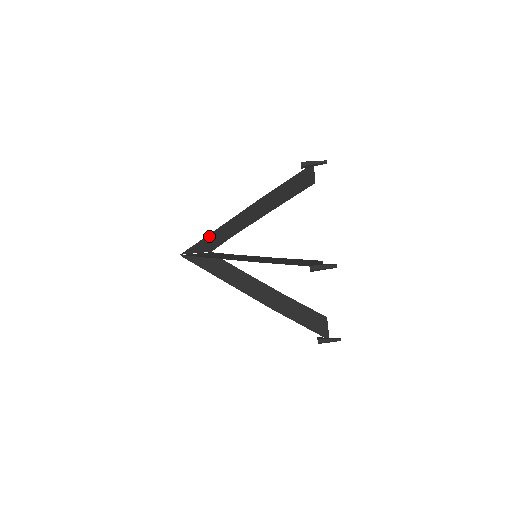
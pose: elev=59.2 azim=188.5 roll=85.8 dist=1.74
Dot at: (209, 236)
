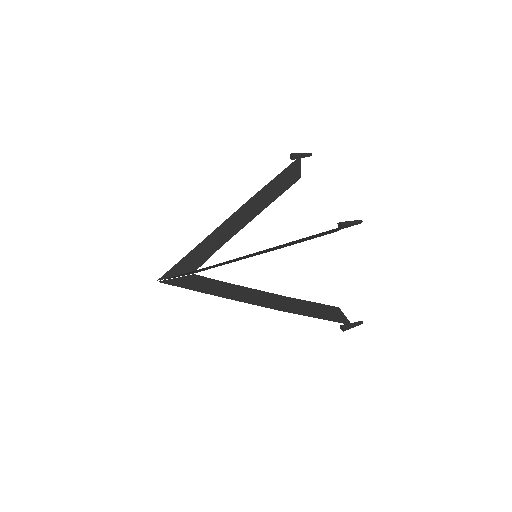
Dot at: (194, 250)
